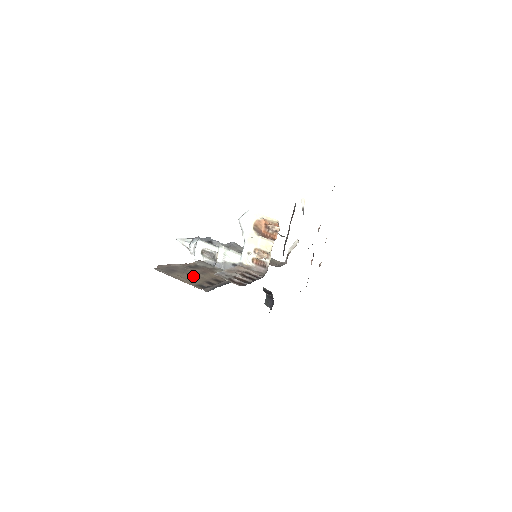
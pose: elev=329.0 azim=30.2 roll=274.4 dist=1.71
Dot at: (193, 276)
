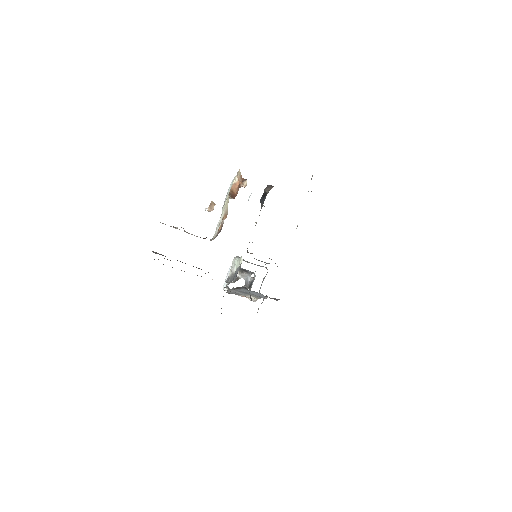
Dot at: occluded
